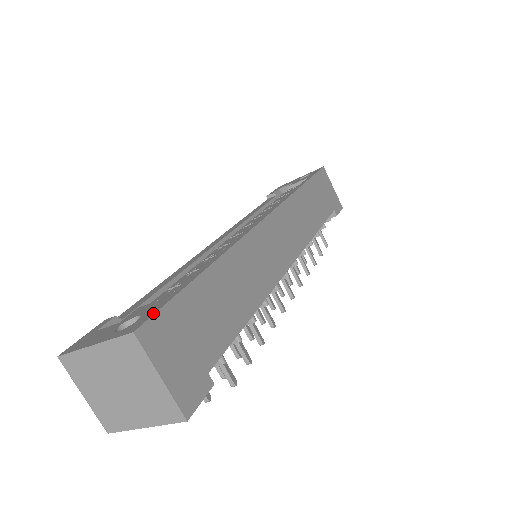
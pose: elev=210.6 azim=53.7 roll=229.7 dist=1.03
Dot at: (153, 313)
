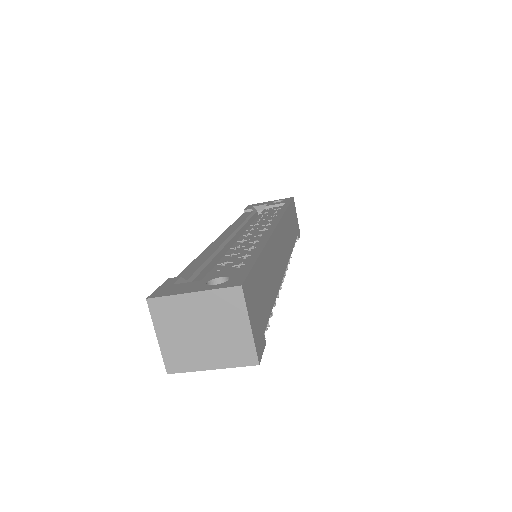
Dot at: (245, 275)
